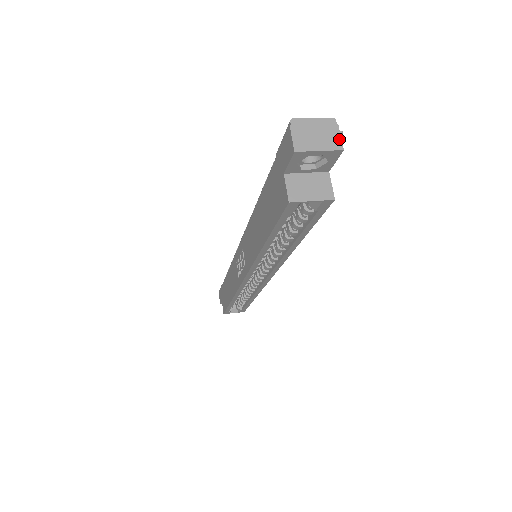
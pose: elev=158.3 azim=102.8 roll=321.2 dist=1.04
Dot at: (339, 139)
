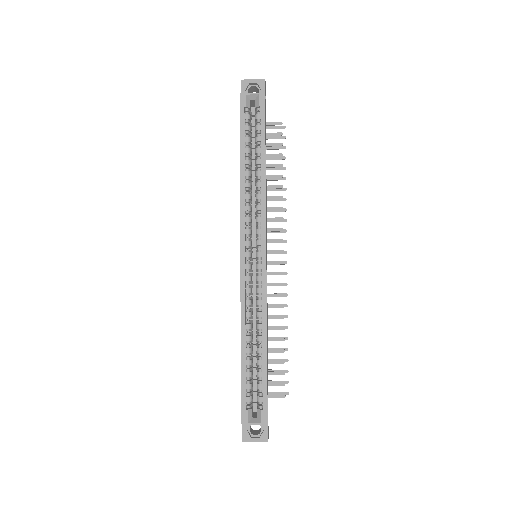
Dot at: (264, 82)
